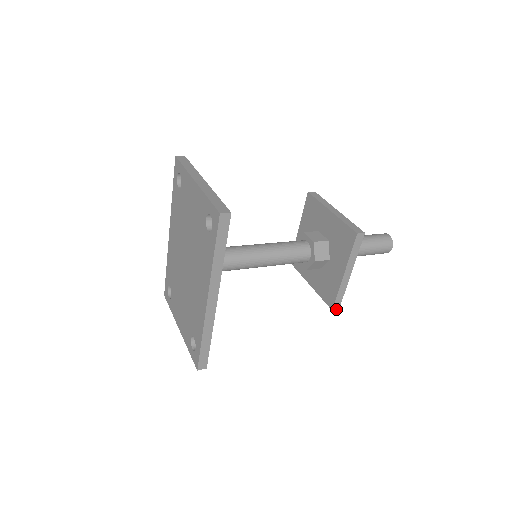
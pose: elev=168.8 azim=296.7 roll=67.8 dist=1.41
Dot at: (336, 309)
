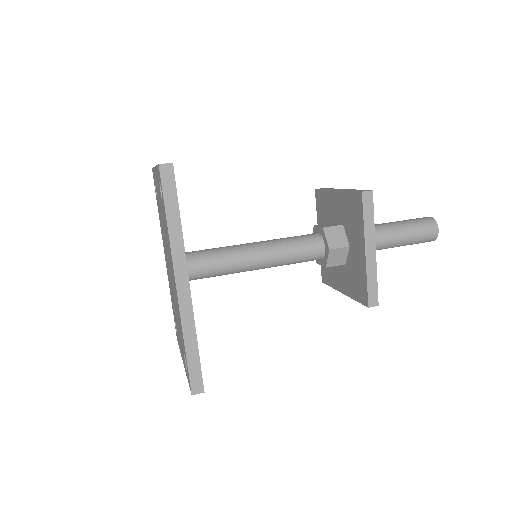
Dot at: (374, 306)
